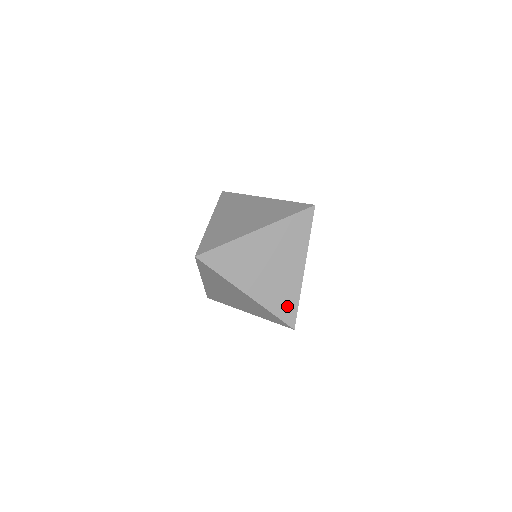
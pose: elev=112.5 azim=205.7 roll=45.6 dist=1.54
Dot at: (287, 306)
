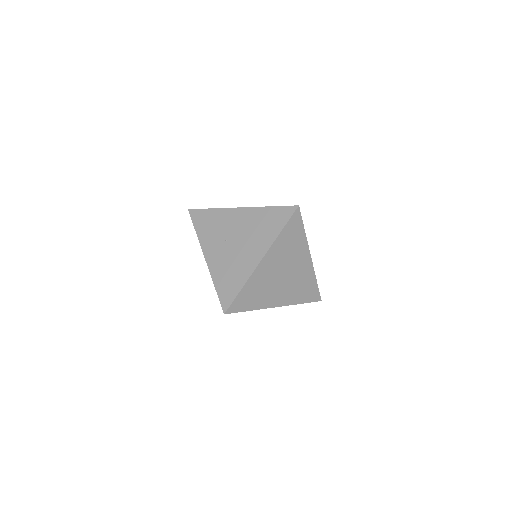
Dot at: (309, 291)
